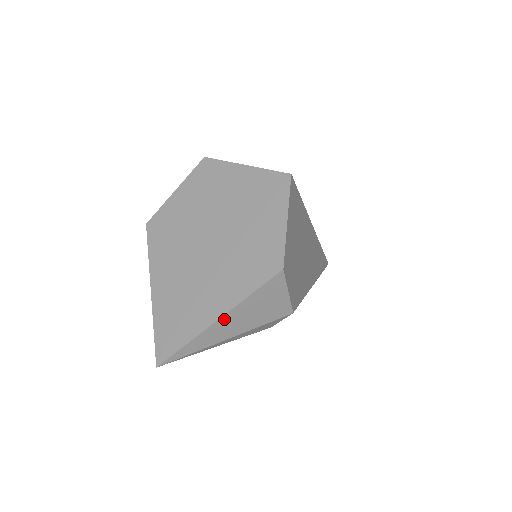
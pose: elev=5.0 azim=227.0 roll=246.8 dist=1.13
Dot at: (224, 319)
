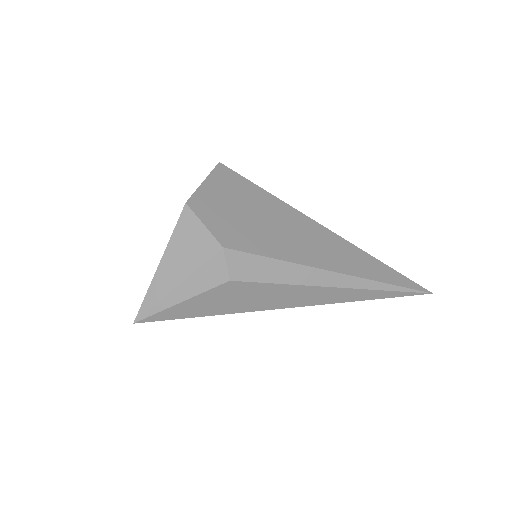
Dot at: (164, 263)
